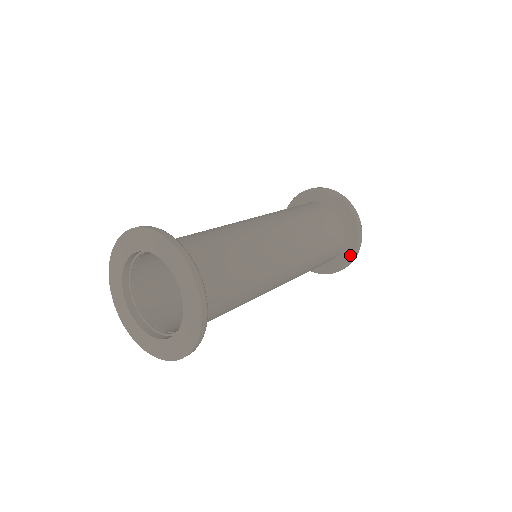
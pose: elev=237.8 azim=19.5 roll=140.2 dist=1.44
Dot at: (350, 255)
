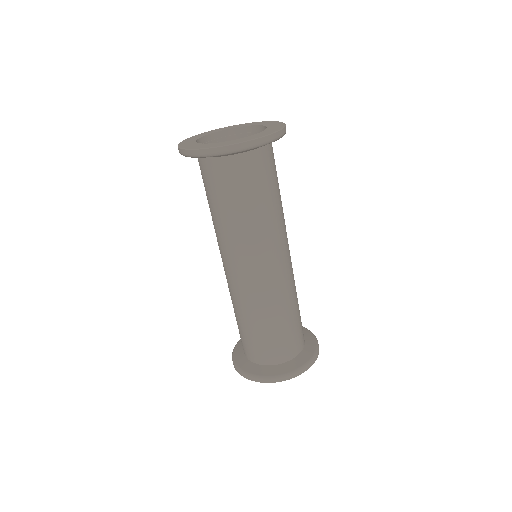
Dot at: (278, 373)
